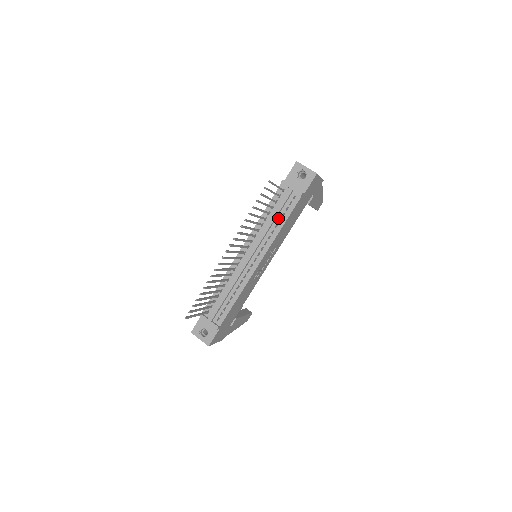
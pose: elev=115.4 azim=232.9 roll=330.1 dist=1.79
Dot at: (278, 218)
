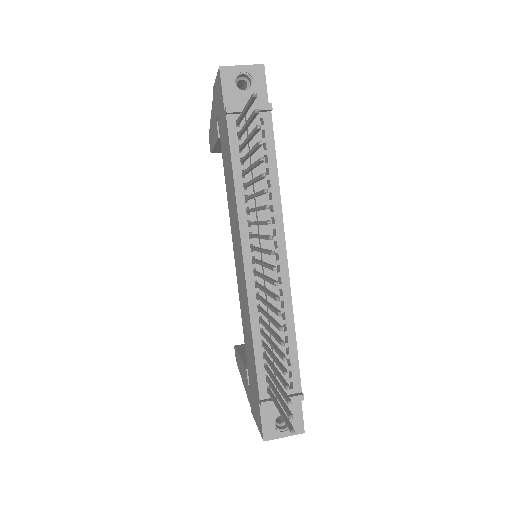
Dot at: (262, 170)
